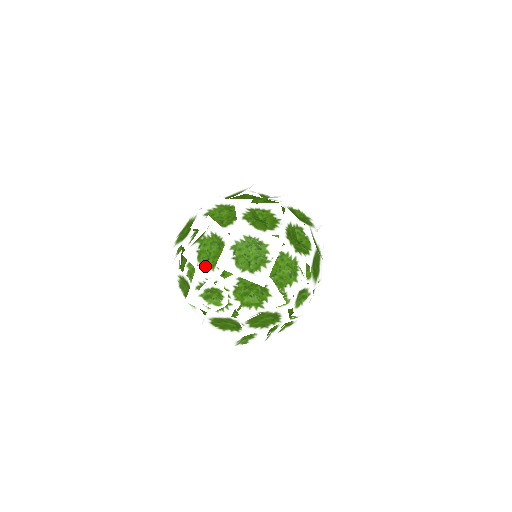
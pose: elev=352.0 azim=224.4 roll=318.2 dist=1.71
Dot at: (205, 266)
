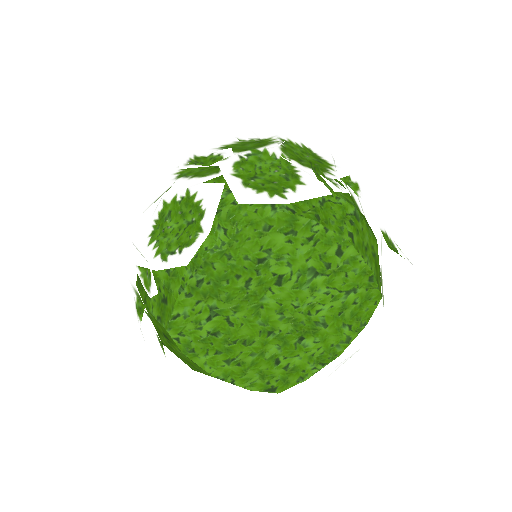
Dot at: occluded
